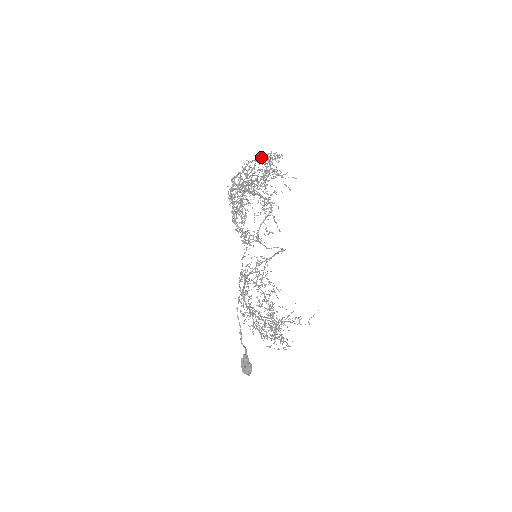
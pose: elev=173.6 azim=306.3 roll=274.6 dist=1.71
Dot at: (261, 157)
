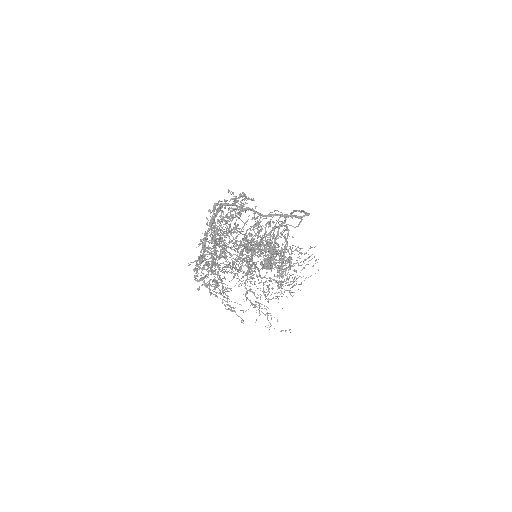
Dot at: (224, 250)
